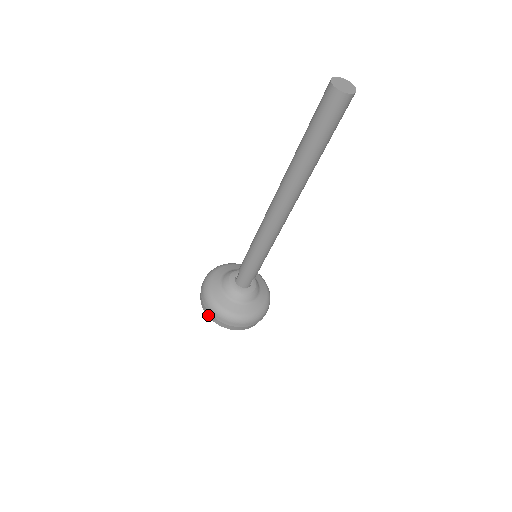
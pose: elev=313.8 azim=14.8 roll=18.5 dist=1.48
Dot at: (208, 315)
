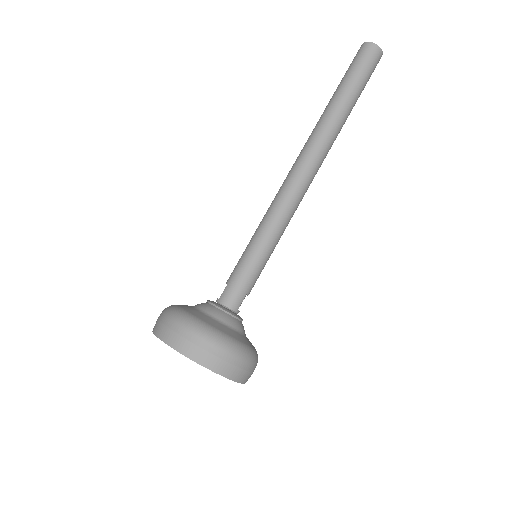
Dot at: (170, 341)
